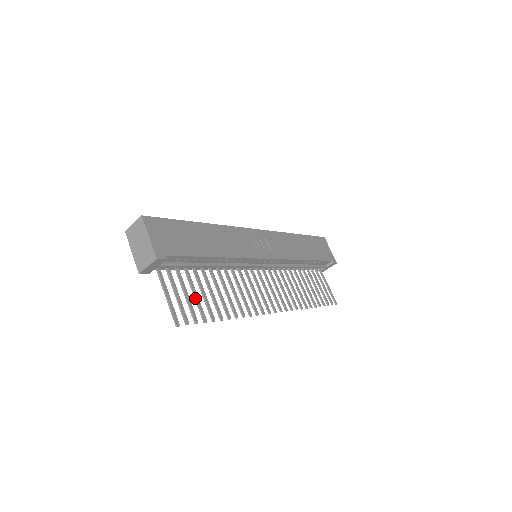
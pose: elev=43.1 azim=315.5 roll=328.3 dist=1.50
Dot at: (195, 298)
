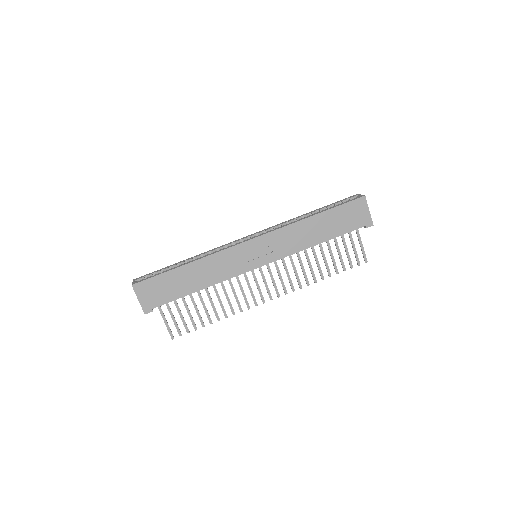
Dot at: occluded
